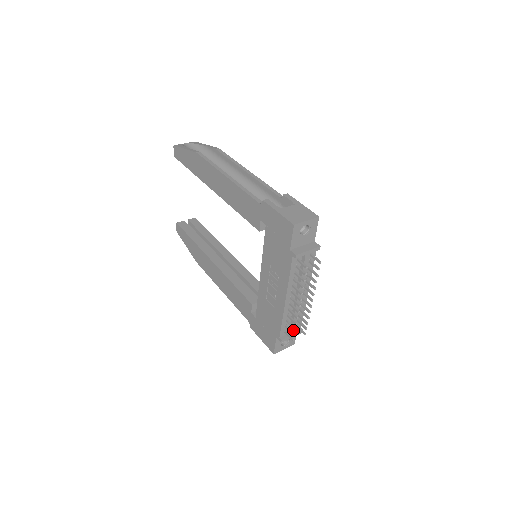
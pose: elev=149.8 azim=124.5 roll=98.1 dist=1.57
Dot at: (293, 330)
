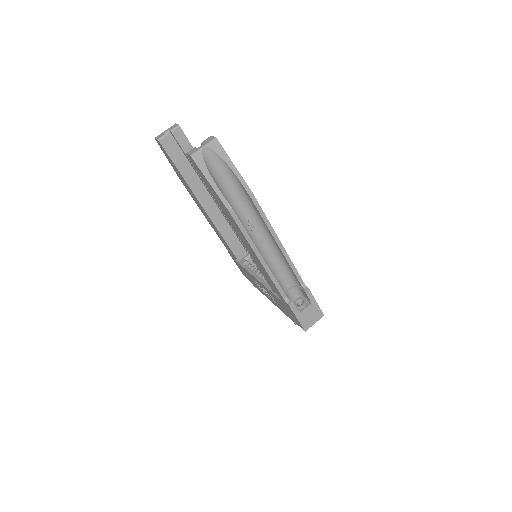
Dot at: occluded
